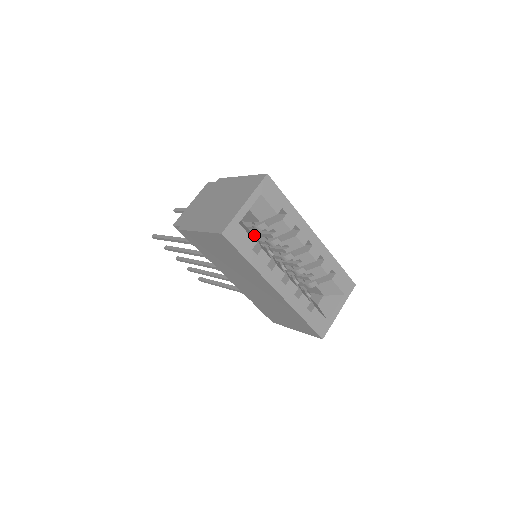
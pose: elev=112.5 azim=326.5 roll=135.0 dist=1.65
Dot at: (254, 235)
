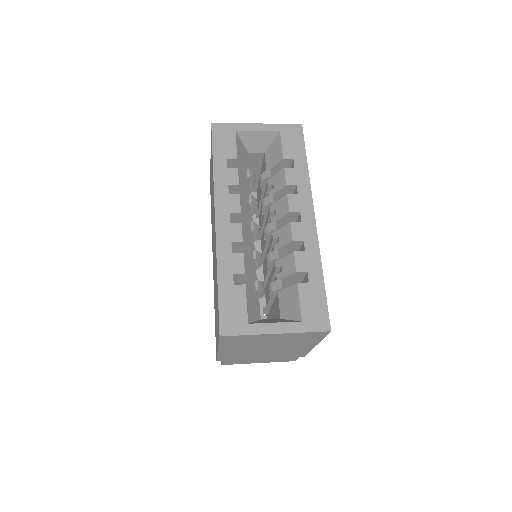
Dot at: (248, 170)
